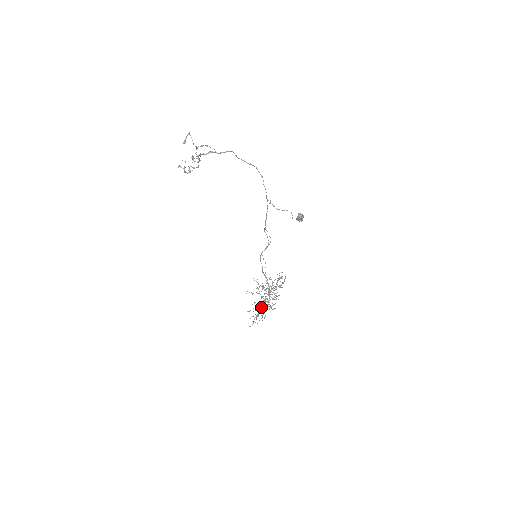
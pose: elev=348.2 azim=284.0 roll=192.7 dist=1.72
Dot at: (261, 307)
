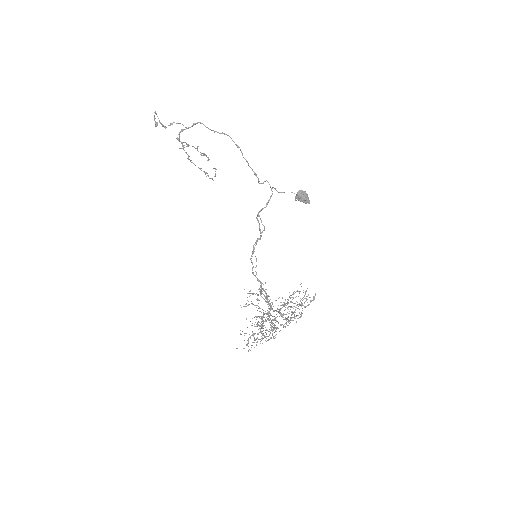
Dot at: (261, 326)
